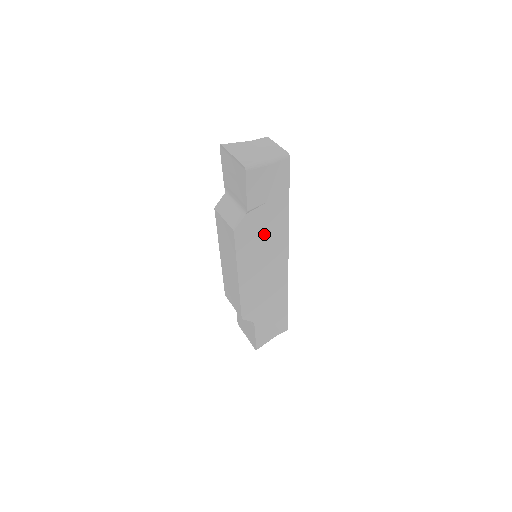
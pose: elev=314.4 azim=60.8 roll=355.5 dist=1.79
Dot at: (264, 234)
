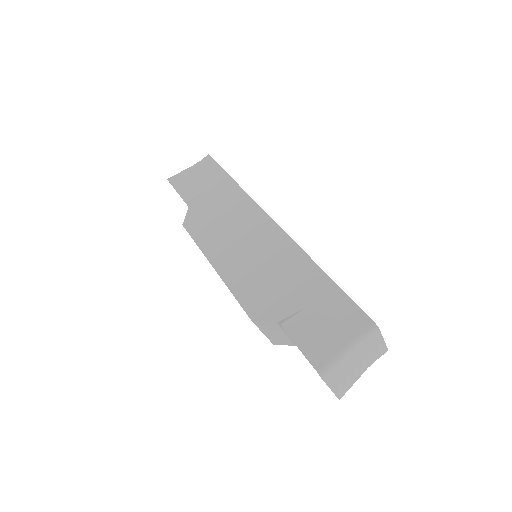
Dot at: occluded
